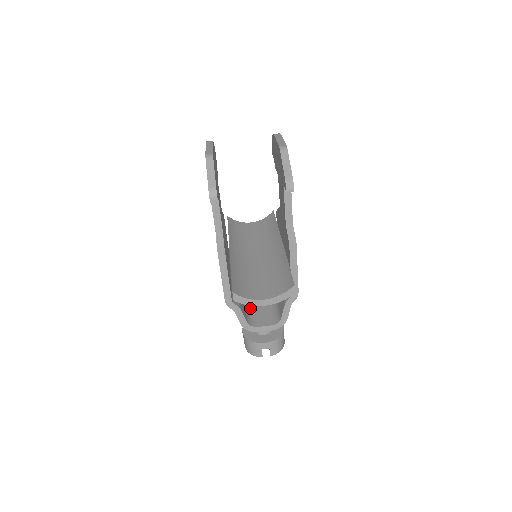
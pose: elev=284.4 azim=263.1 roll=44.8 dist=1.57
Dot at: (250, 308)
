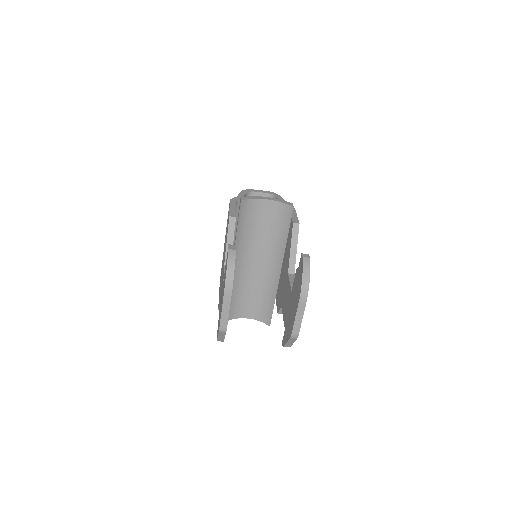
Dot at: occluded
